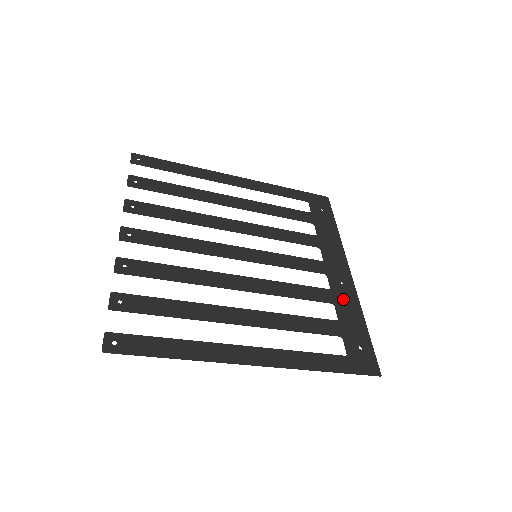
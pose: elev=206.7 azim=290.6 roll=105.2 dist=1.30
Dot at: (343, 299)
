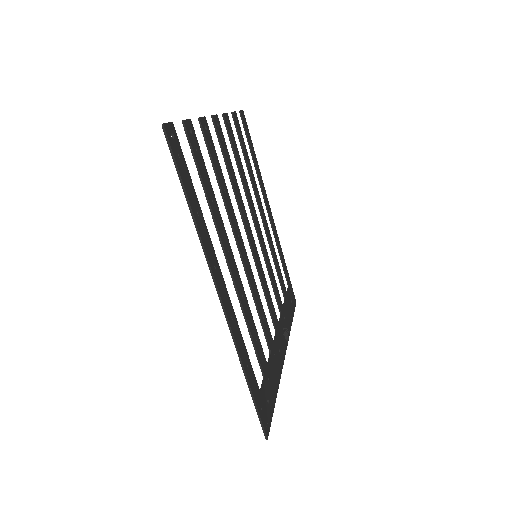
Dot at: (276, 359)
